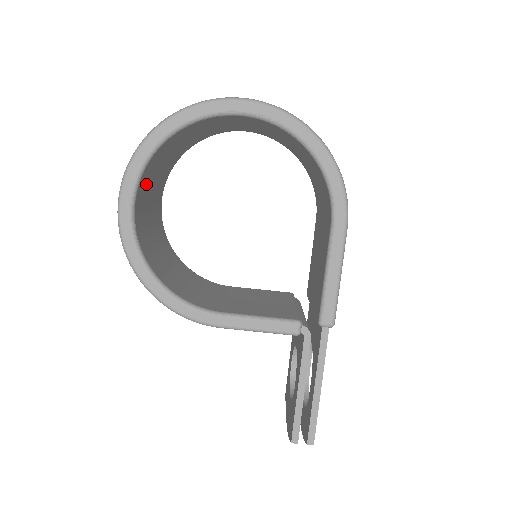
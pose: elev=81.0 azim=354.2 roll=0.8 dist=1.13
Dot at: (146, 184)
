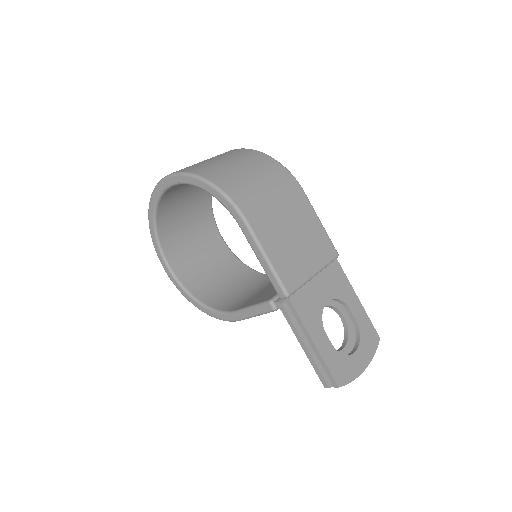
Dot at: (177, 247)
